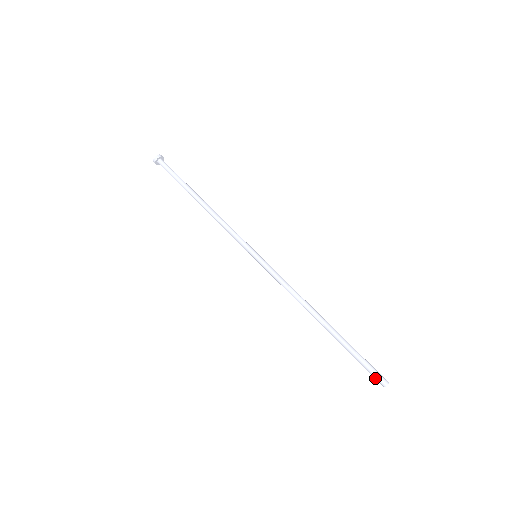
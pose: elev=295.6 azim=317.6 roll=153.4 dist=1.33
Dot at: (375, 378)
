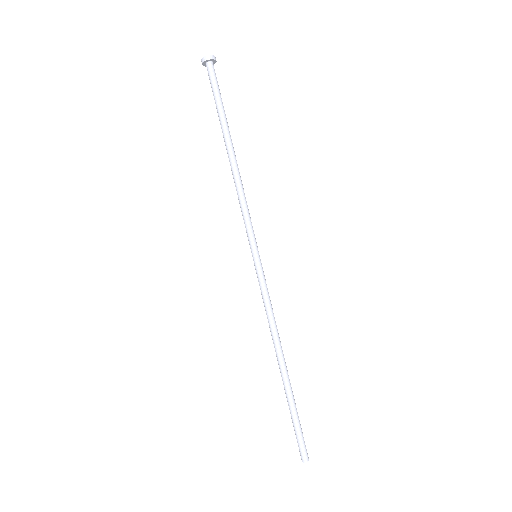
Dot at: (299, 448)
